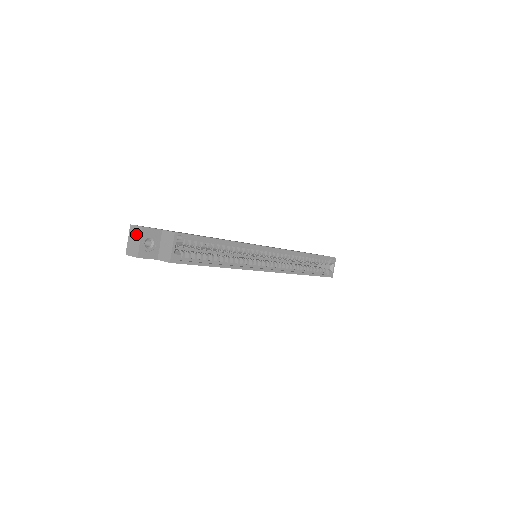
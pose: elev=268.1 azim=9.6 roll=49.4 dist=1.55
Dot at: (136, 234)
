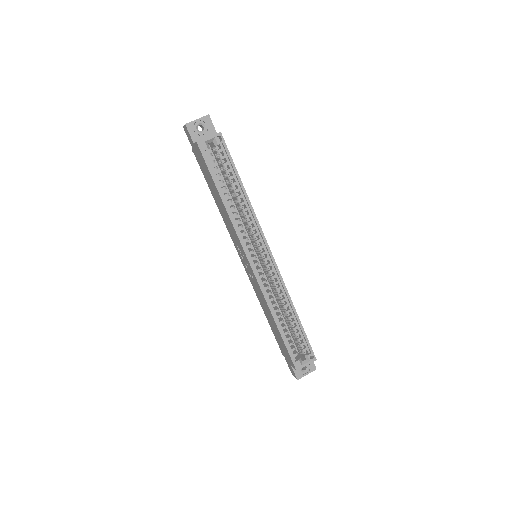
Dot at: occluded
